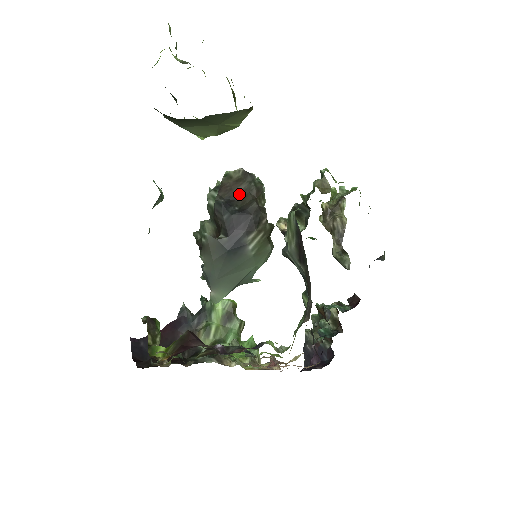
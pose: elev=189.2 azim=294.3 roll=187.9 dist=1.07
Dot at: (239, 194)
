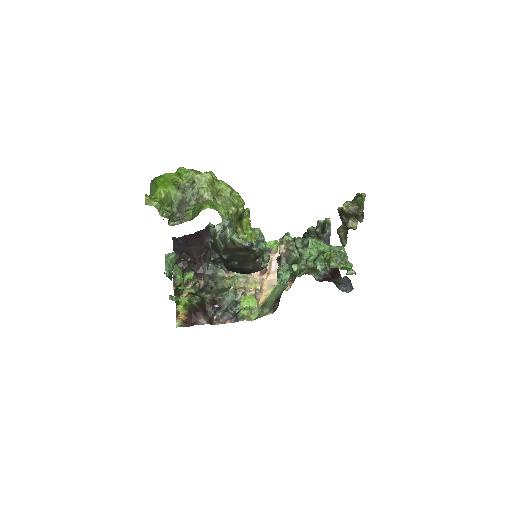
Dot at: (240, 256)
